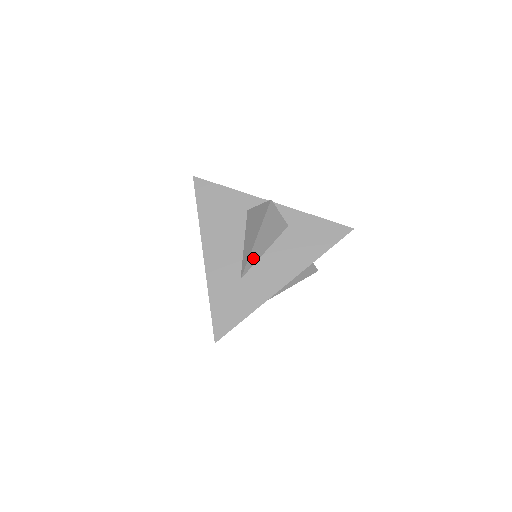
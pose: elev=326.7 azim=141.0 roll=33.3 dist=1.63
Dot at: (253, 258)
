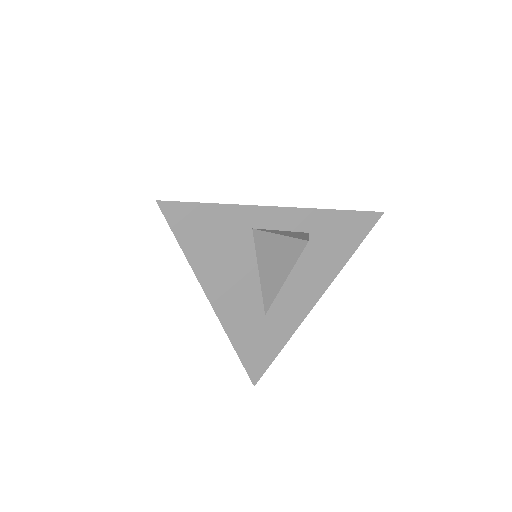
Dot at: occluded
